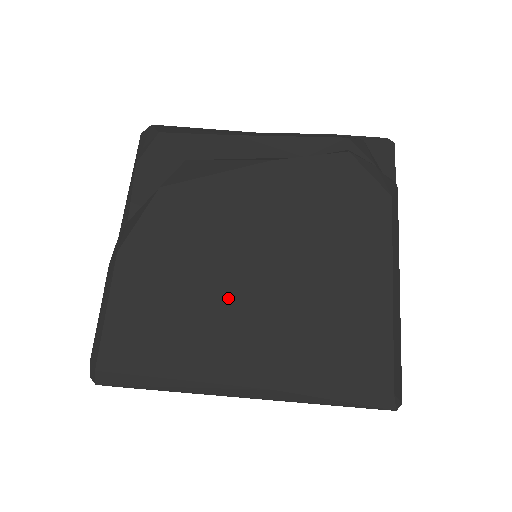
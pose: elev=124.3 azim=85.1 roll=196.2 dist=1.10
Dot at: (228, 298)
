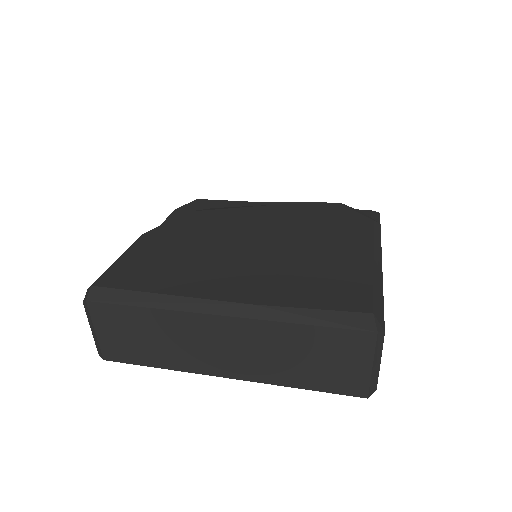
Dot at: (224, 257)
